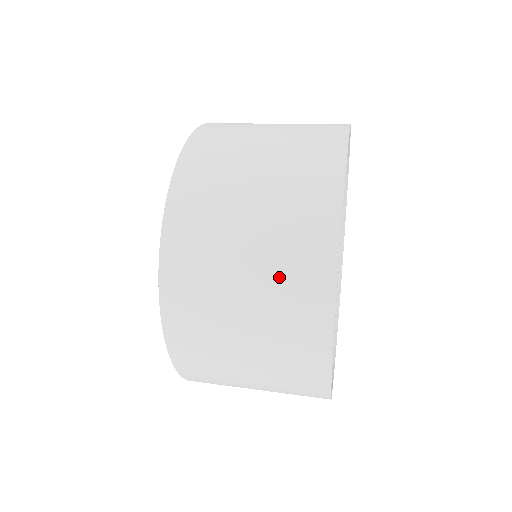
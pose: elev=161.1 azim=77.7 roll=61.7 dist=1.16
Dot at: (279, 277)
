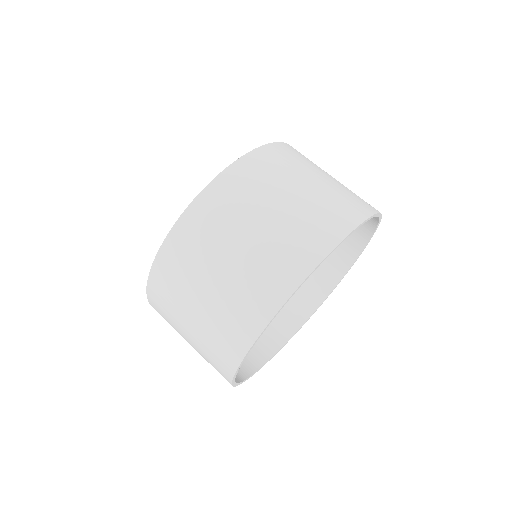
Dot at: (220, 317)
